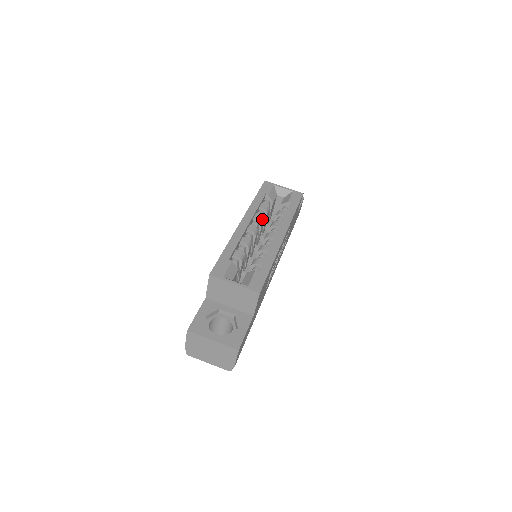
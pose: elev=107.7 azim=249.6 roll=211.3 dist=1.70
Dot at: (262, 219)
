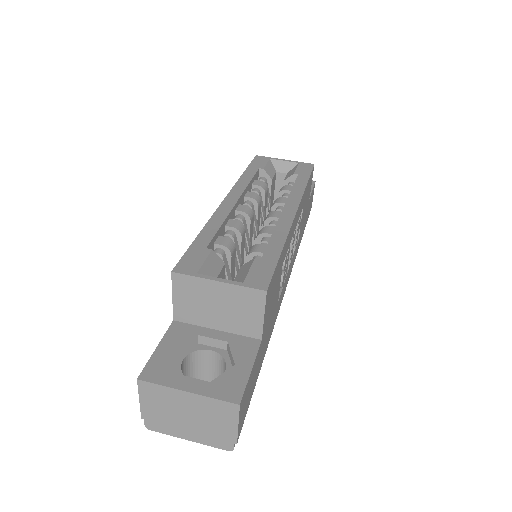
Dot at: (258, 198)
